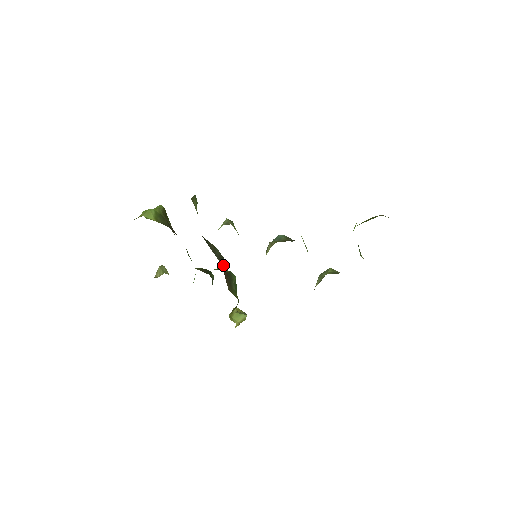
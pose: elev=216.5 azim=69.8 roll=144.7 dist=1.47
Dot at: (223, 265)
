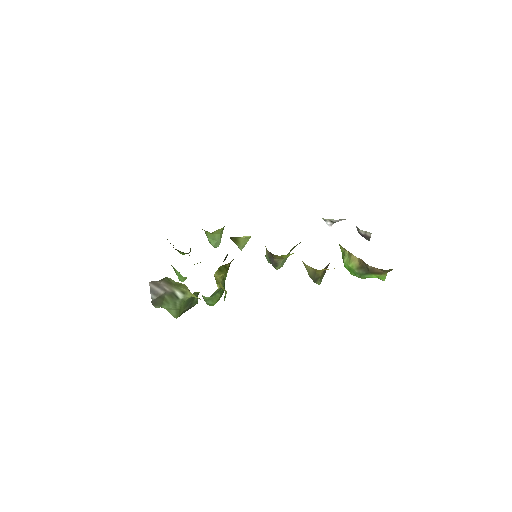
Dot at: occluded
